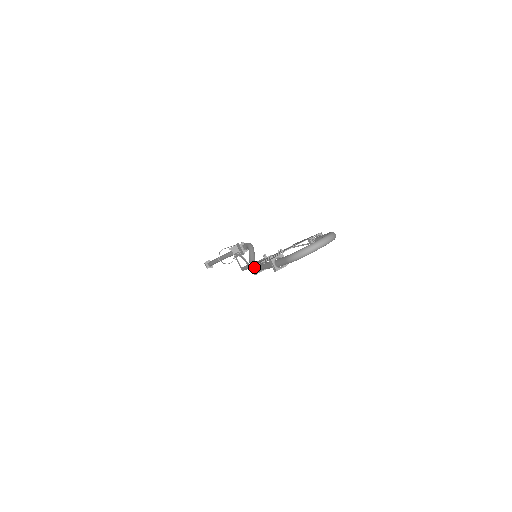
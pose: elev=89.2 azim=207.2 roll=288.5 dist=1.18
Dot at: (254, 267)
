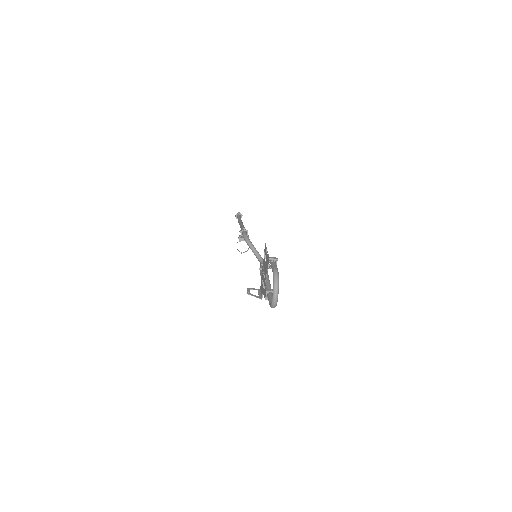
Dot at: occluded
